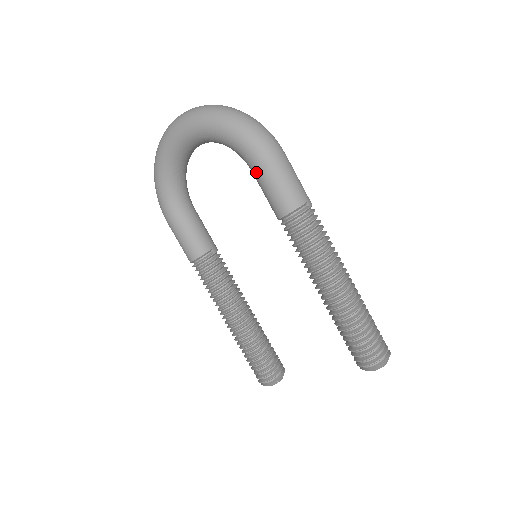
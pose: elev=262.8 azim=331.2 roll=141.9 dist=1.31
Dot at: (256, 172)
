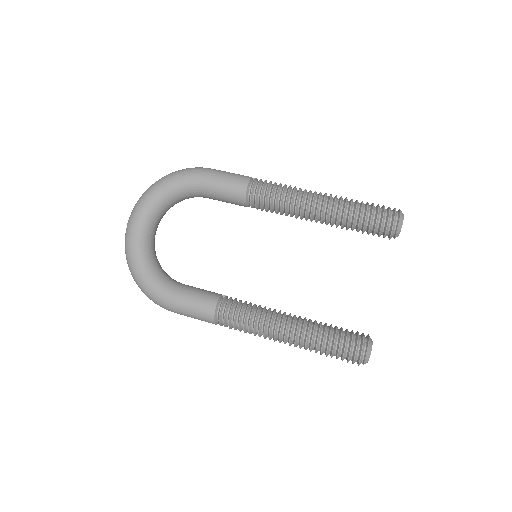
Dot at: (206, 185)
